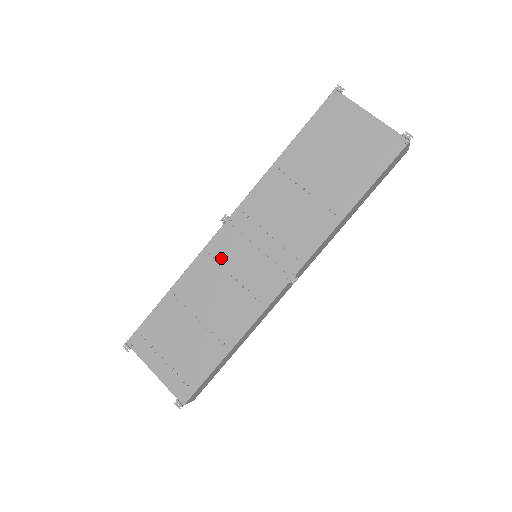
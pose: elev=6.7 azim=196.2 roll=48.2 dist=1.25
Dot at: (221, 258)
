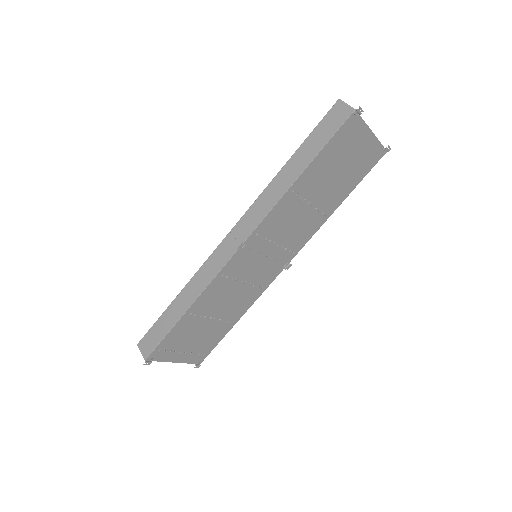
Dot at: (234, 274)
